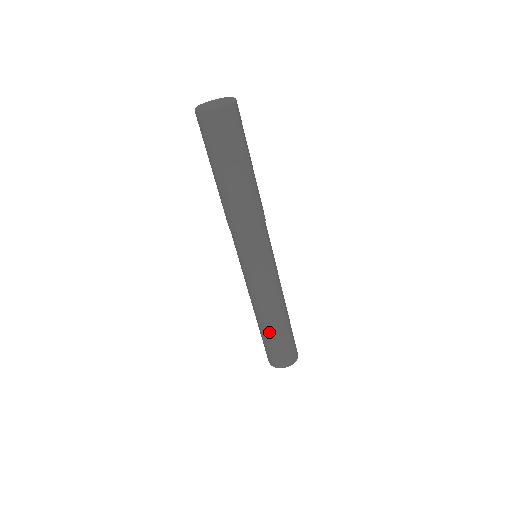
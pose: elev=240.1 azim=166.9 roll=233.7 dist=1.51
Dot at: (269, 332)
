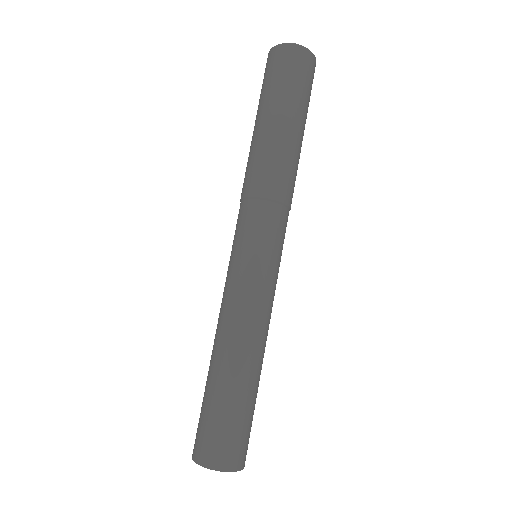
Dot at: (246, 385)
